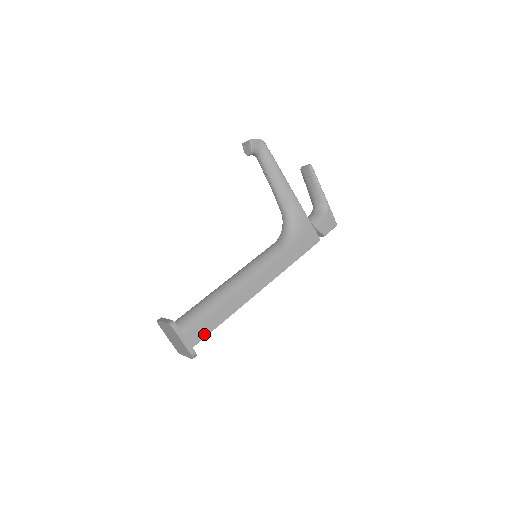
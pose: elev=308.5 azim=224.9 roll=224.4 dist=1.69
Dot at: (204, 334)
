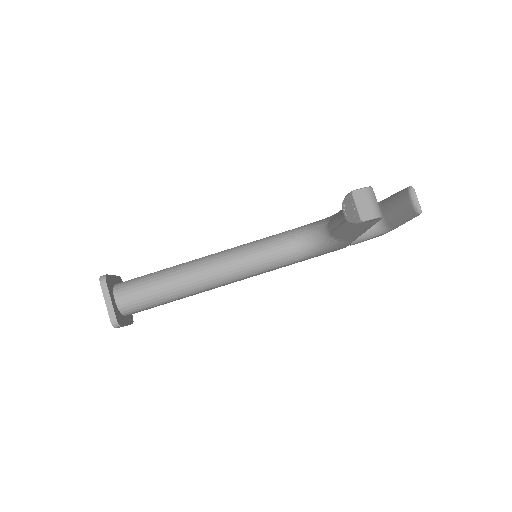
Dot at: (149, 308)
